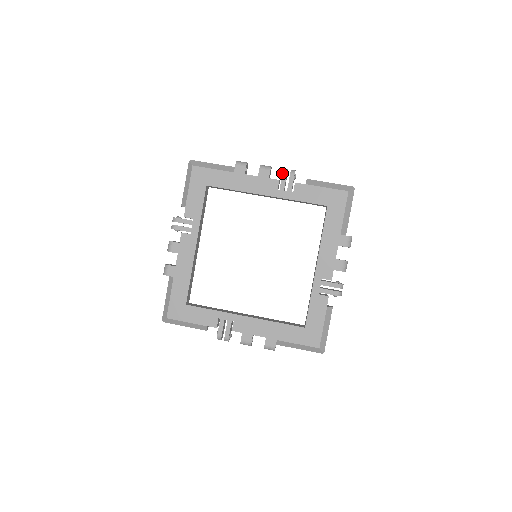
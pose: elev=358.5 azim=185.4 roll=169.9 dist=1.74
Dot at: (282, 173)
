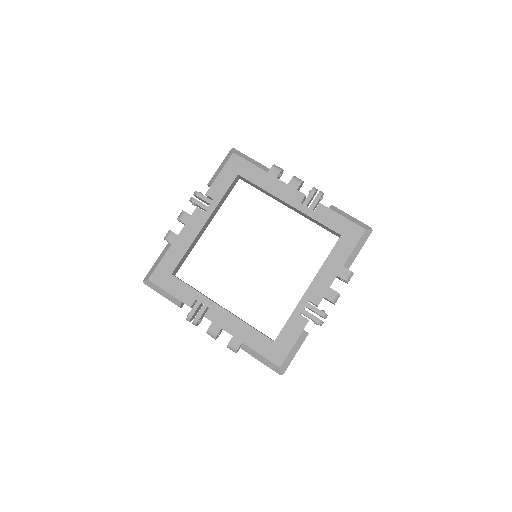
Dot at: (311, 190)
